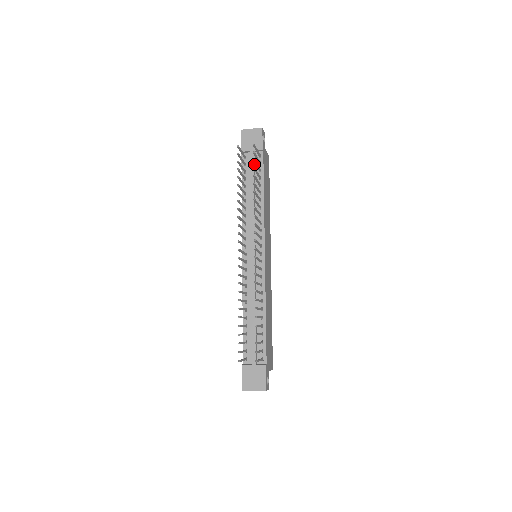
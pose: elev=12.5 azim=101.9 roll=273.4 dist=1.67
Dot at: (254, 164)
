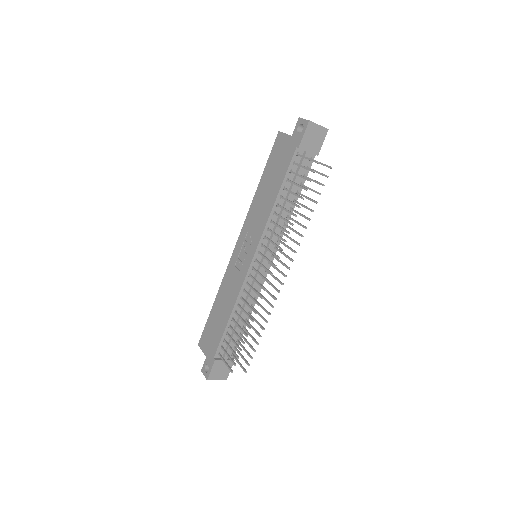
Dot at: occluded
